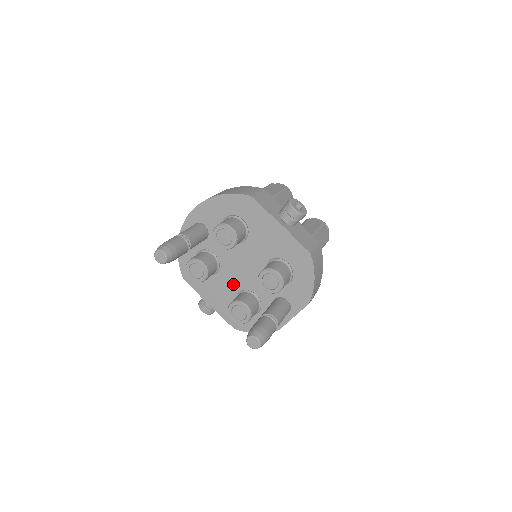
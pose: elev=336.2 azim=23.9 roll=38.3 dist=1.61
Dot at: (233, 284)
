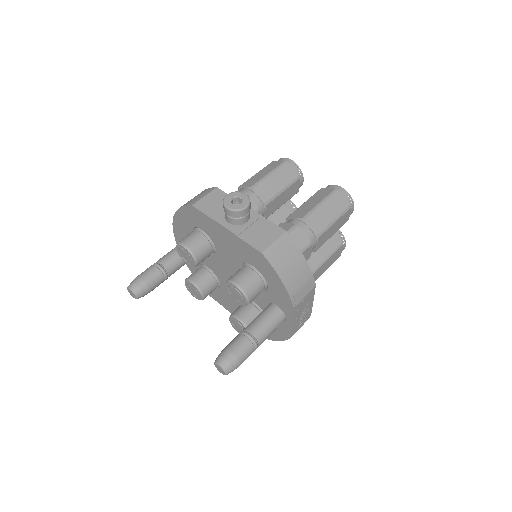
Dot at: occluded
